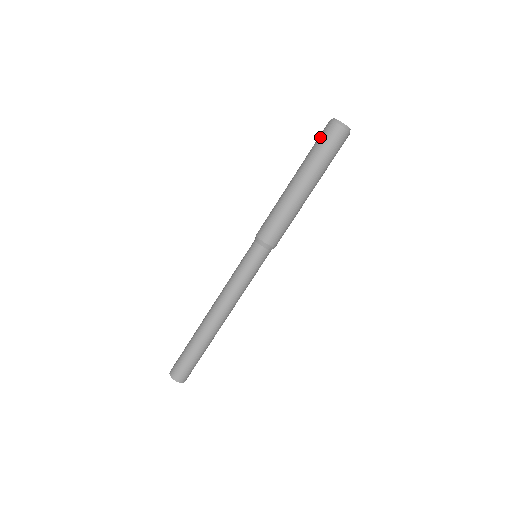
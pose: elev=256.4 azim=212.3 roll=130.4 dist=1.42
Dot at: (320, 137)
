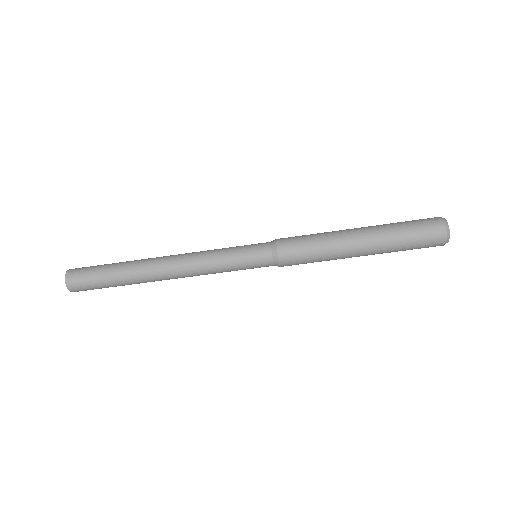
Dot at: (418, 220)
